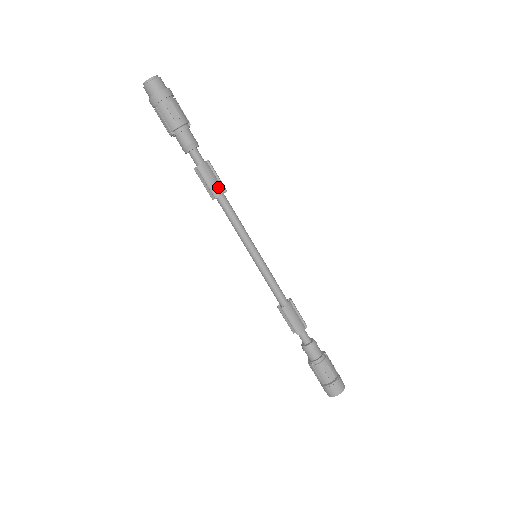
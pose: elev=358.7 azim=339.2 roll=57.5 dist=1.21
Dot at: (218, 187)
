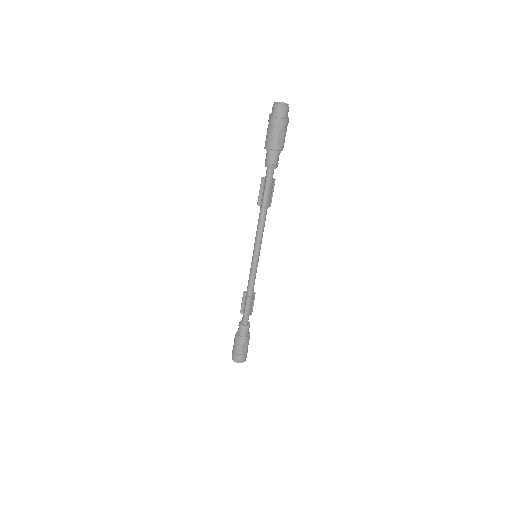
Dot at: (269, 202)
